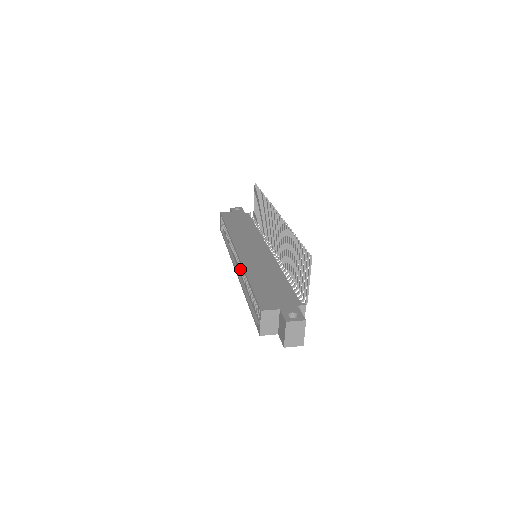
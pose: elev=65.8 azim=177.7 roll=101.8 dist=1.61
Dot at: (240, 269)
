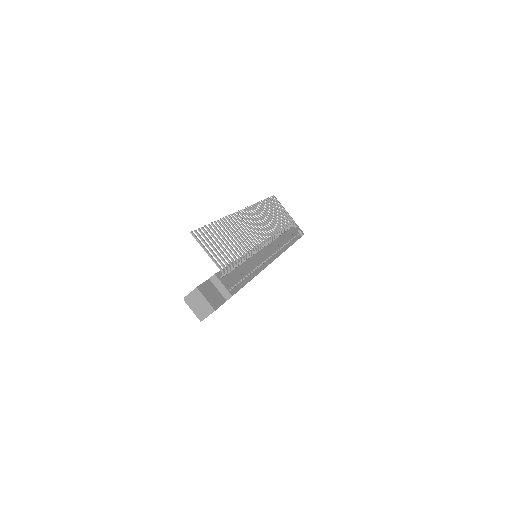
Dot at: occluded
